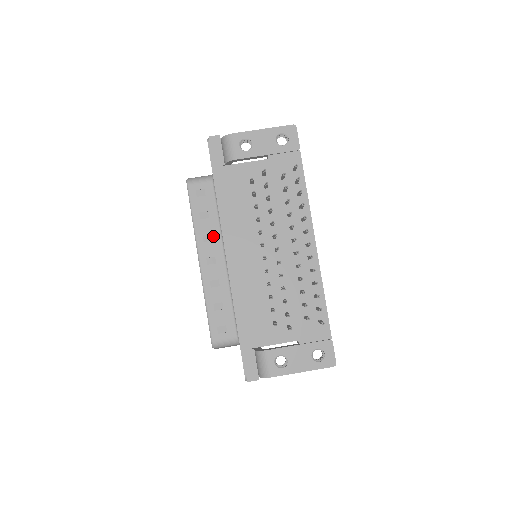
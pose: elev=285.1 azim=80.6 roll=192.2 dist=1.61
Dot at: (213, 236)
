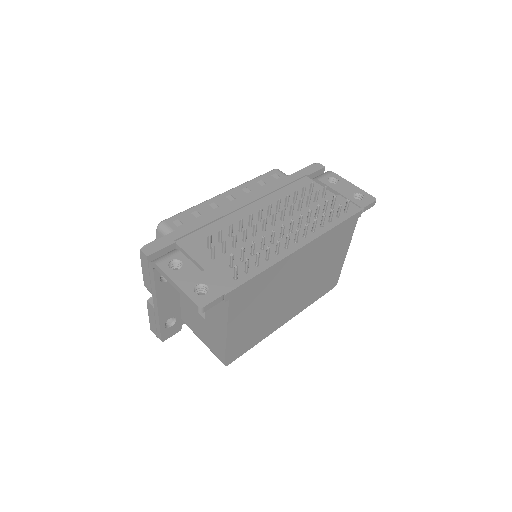
Dot at: (251, 192)
